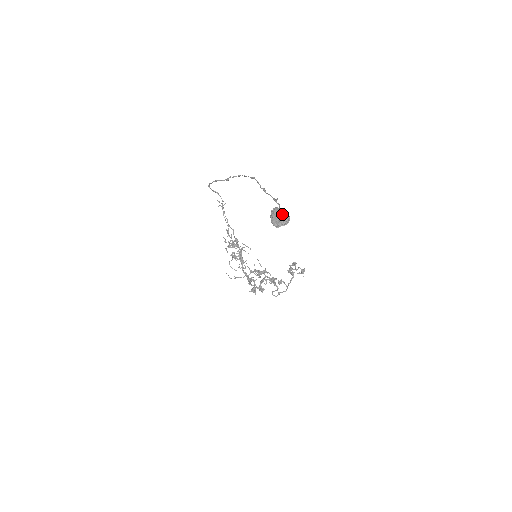
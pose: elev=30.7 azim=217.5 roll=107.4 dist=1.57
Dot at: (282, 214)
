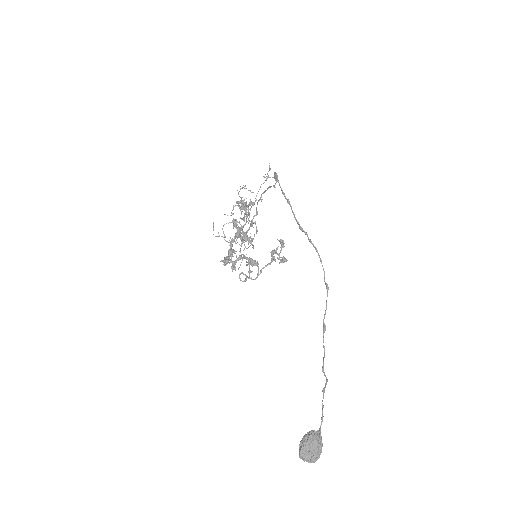
Dot at: (316, 454)
